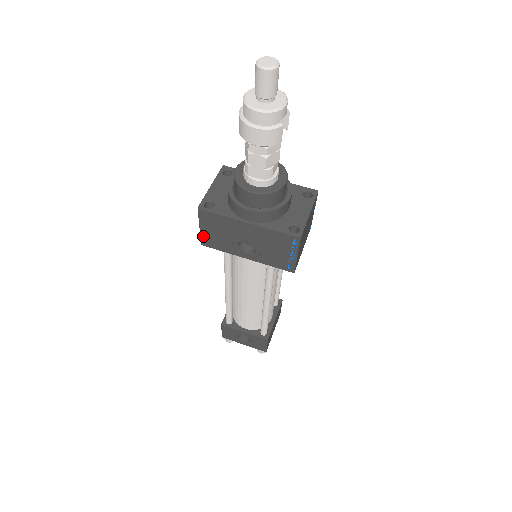
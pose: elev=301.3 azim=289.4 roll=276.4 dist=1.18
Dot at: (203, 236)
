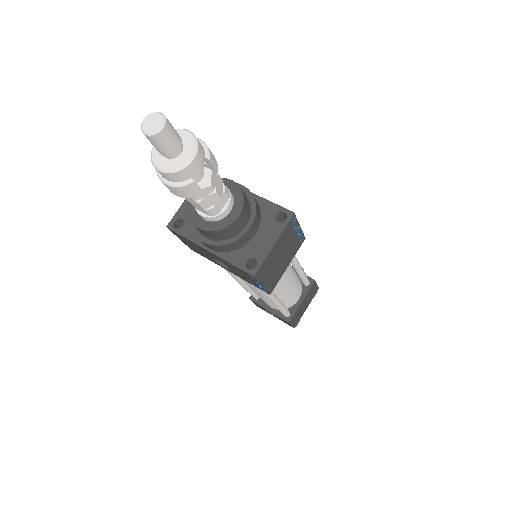
Dot at: occluded
